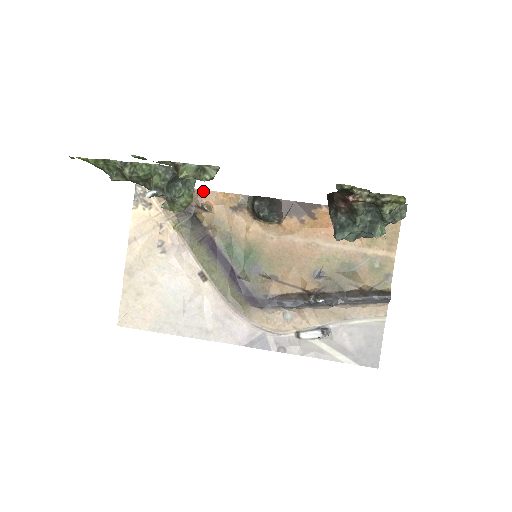
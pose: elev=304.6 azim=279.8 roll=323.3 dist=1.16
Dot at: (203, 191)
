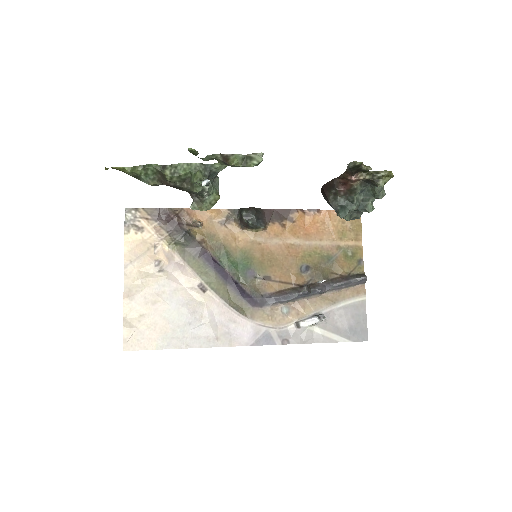
Dot at: (192, 210)
